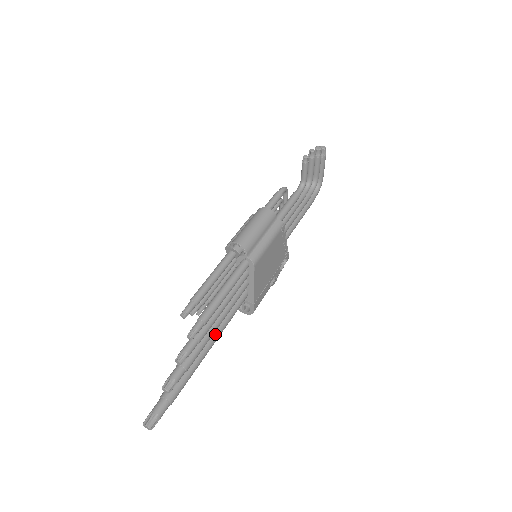
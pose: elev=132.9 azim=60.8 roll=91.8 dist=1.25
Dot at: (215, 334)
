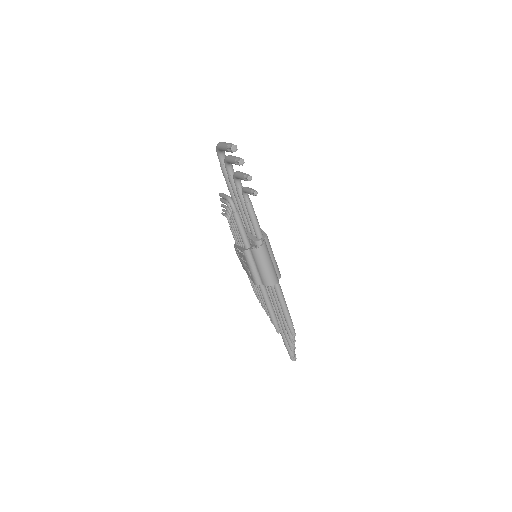
Dot at: occluded
